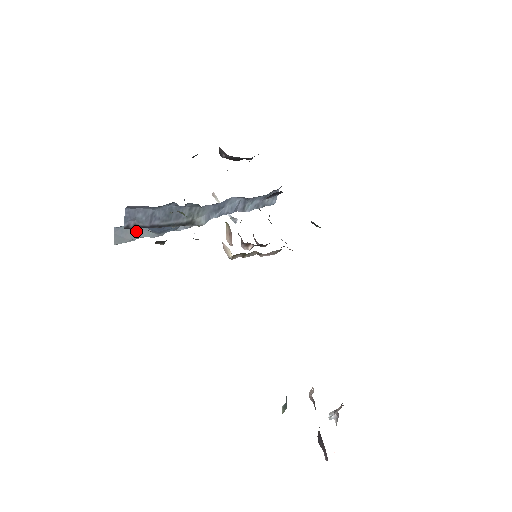
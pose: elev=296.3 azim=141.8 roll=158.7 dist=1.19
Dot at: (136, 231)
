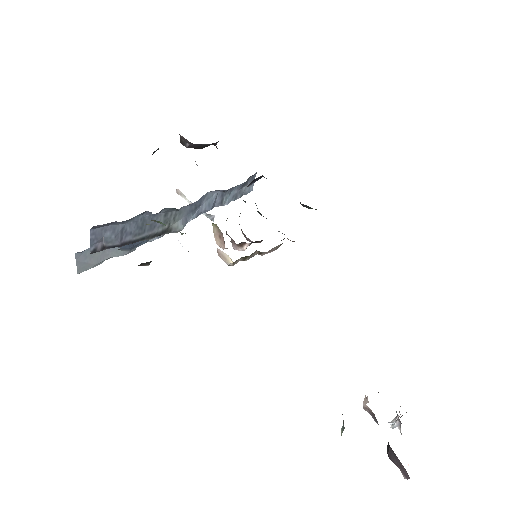
Dot at: (102, 252)
